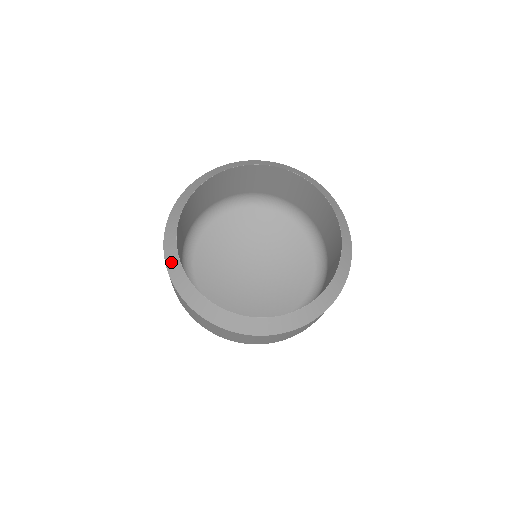
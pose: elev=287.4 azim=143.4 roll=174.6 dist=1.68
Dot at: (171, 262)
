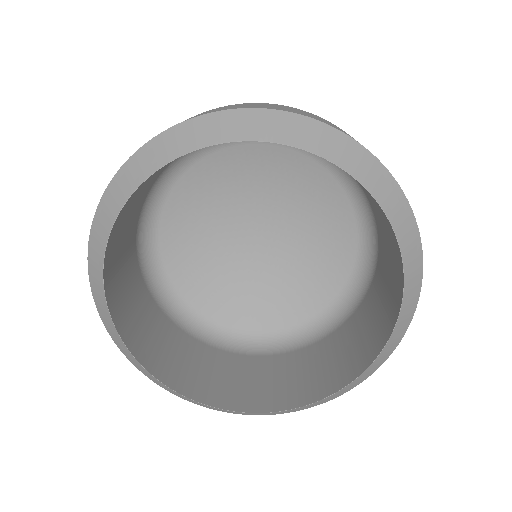
Dot at: (111, 333)
